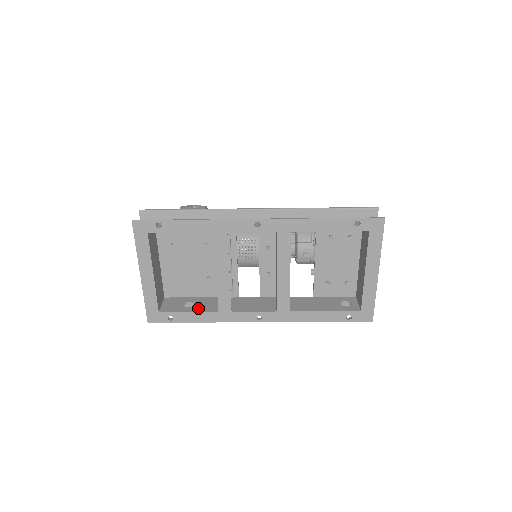
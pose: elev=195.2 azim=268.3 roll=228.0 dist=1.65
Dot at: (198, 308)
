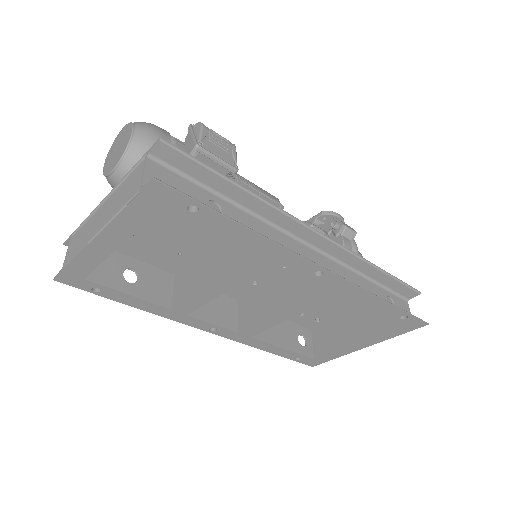
Dot at: (144, 291)
